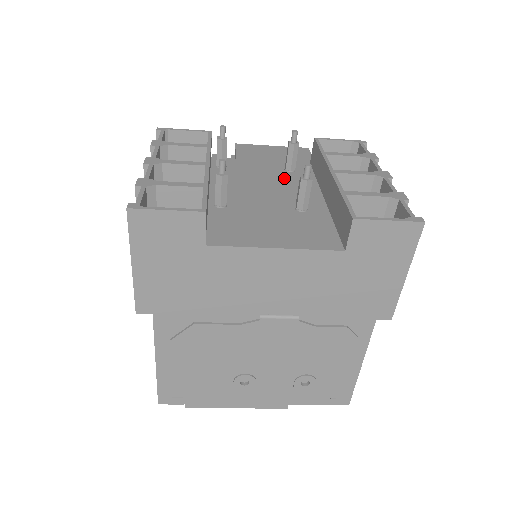
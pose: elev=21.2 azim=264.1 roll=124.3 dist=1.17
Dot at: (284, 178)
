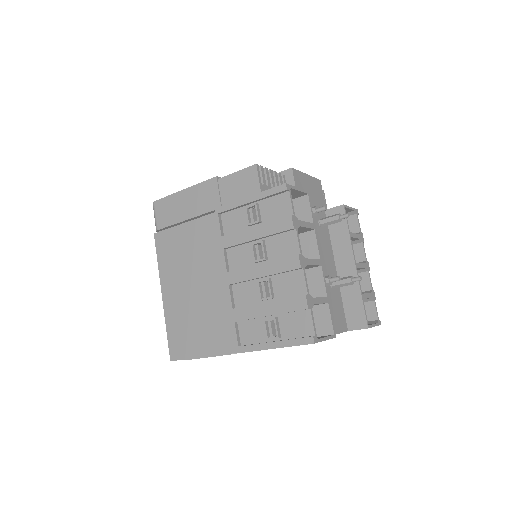
Dot at: (321, 238)
